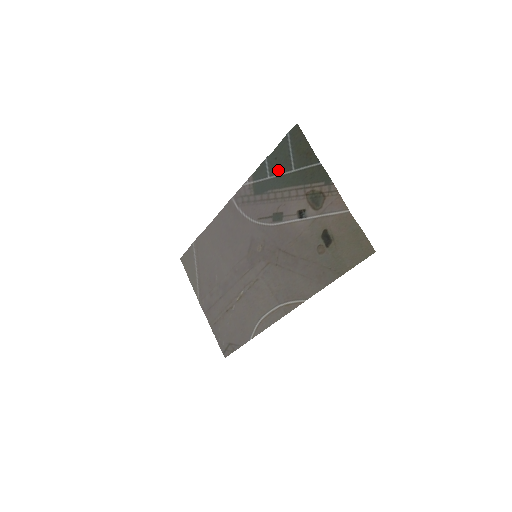
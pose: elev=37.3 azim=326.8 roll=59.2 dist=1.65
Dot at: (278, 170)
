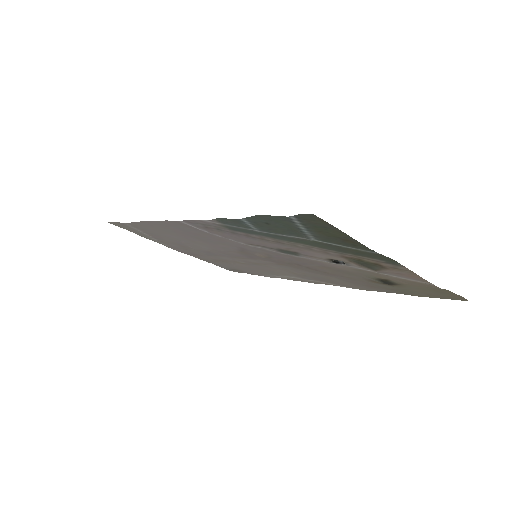
Dot at: (277, 232)
